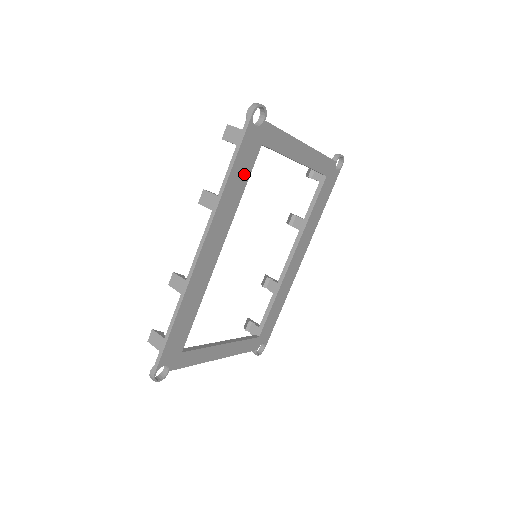
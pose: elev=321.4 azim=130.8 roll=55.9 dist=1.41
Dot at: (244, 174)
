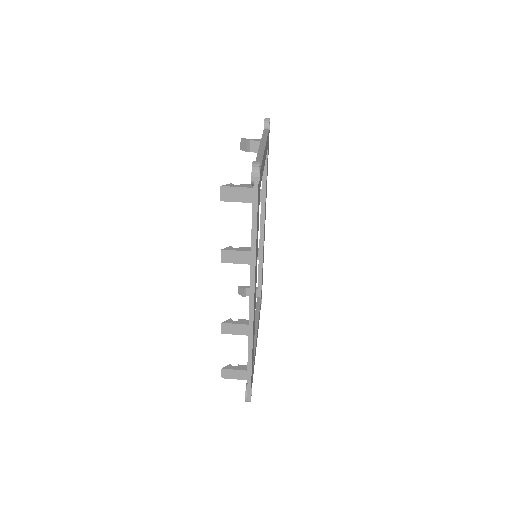
Dot at: (258, 223)
